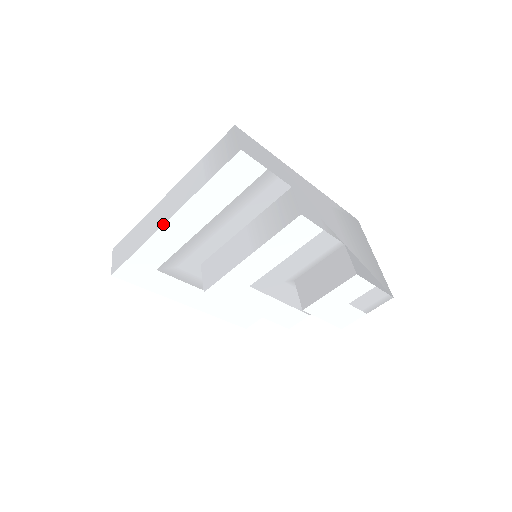
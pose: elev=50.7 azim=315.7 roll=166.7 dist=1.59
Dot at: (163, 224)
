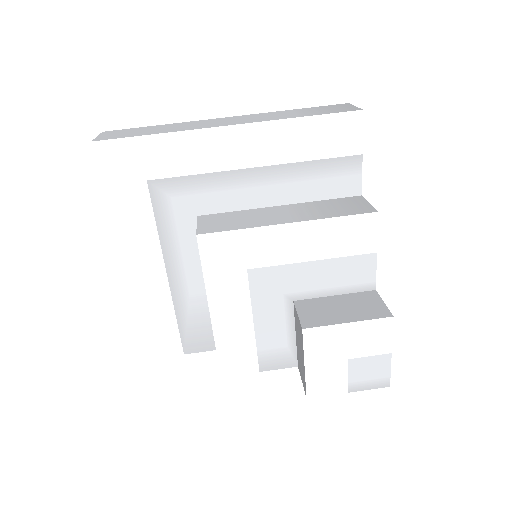
Dot at: (217, 126)
